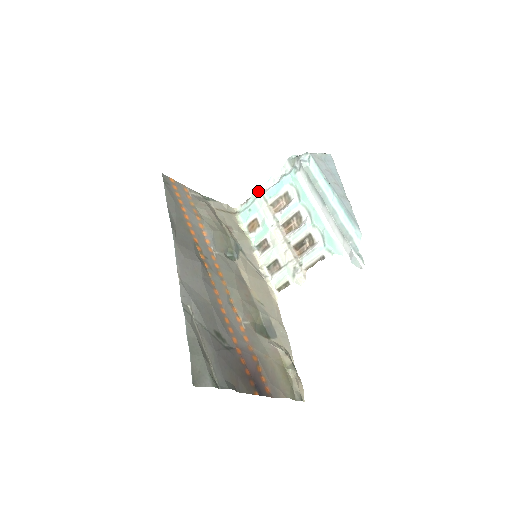
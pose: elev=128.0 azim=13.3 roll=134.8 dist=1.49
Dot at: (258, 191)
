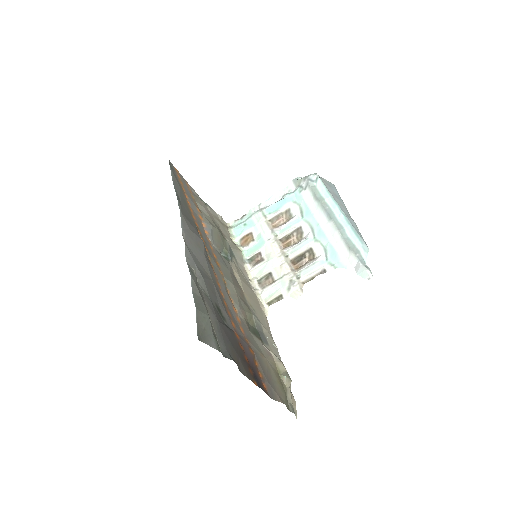
Dot at: (256, 208)
